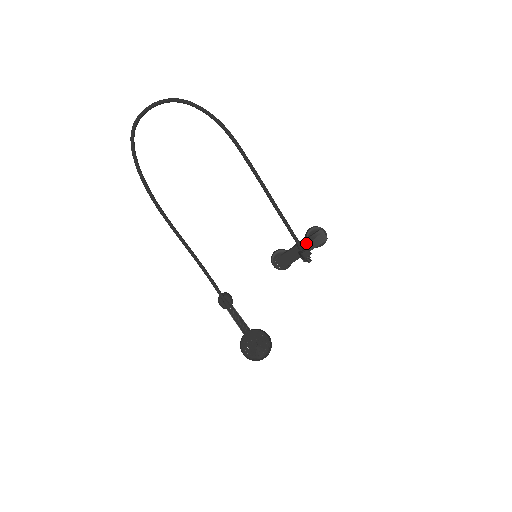
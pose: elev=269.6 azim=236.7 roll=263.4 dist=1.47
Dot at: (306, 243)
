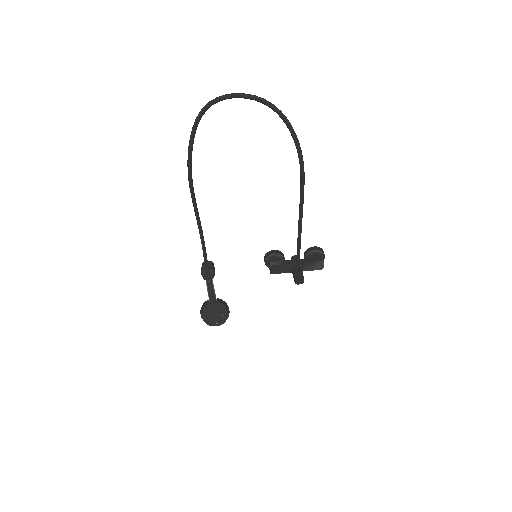
Dot at: (304, 265)
